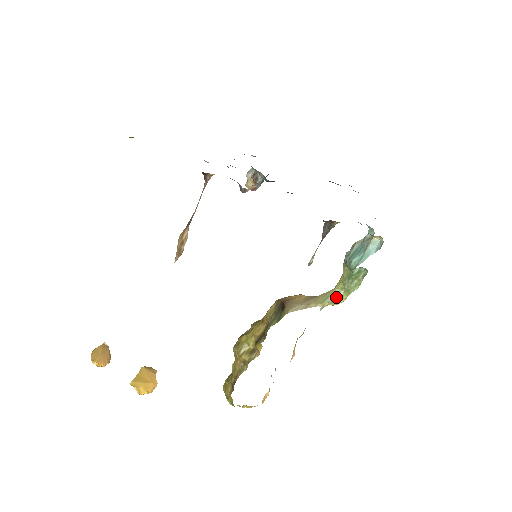
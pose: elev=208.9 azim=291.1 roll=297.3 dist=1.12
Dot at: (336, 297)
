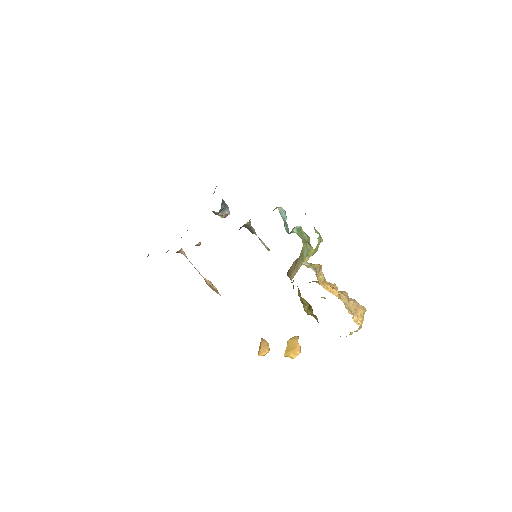
Dot at: (307, 251)
